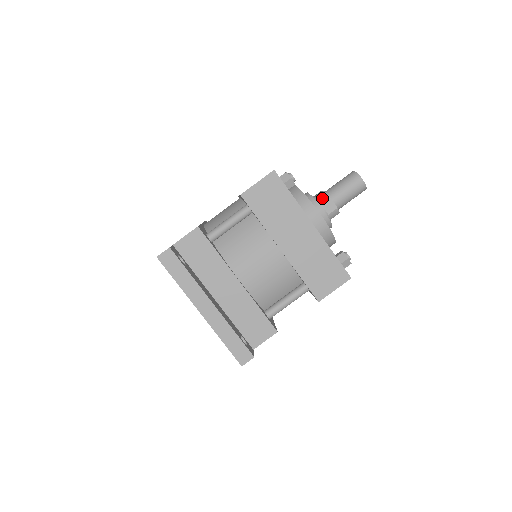
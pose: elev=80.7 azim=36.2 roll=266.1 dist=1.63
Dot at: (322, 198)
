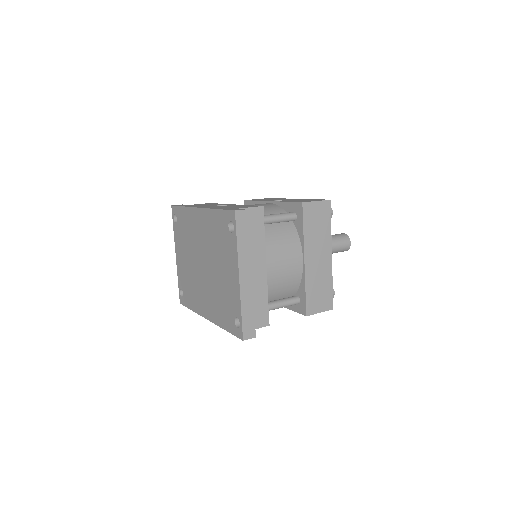
Dot at: occluded
